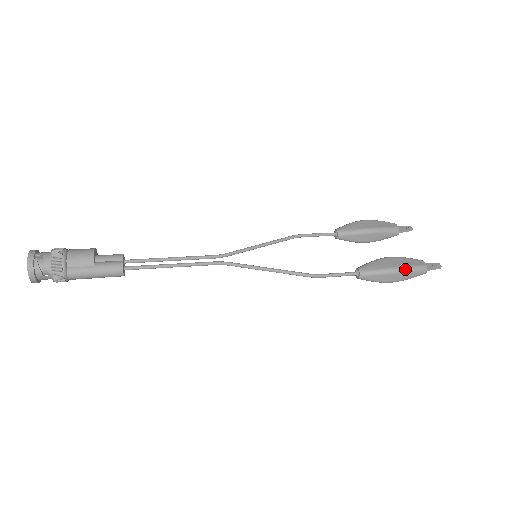
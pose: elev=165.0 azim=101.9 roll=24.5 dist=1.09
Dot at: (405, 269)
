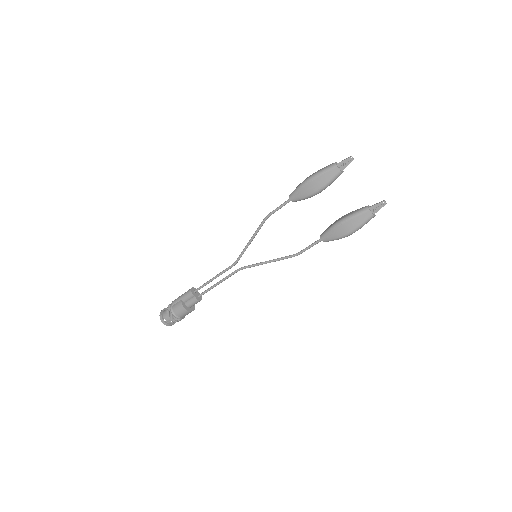
Dot at: occluded
